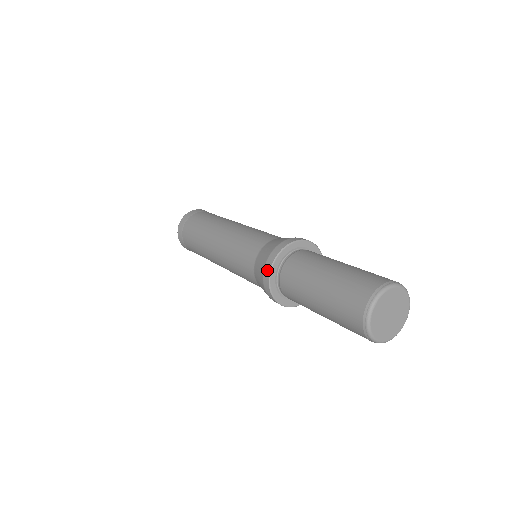
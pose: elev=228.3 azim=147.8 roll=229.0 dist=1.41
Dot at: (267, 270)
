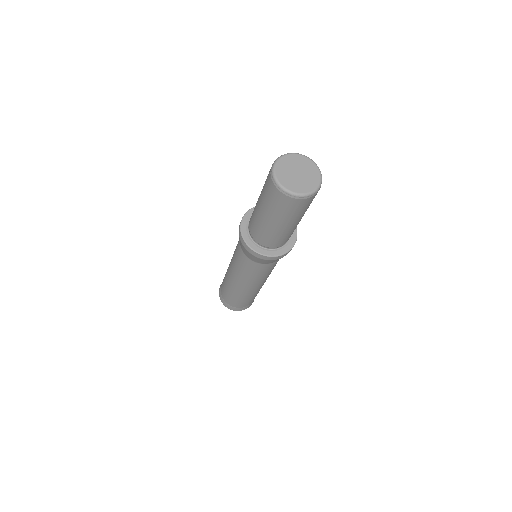
Dot at: (245, 245)
